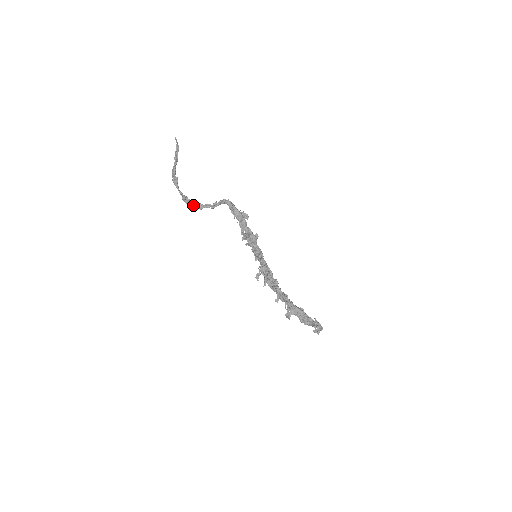
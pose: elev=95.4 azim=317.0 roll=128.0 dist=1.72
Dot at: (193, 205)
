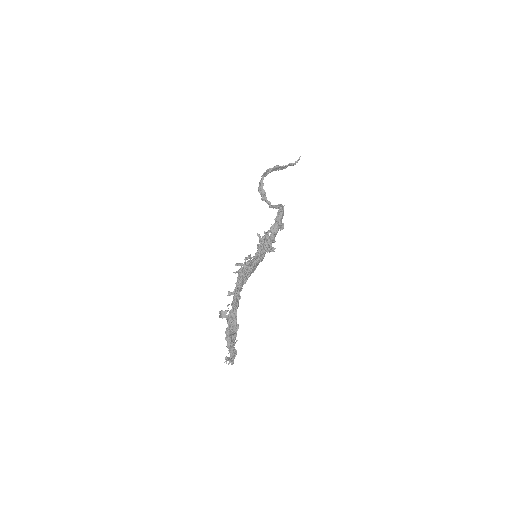
Dot at: (261, 193)
